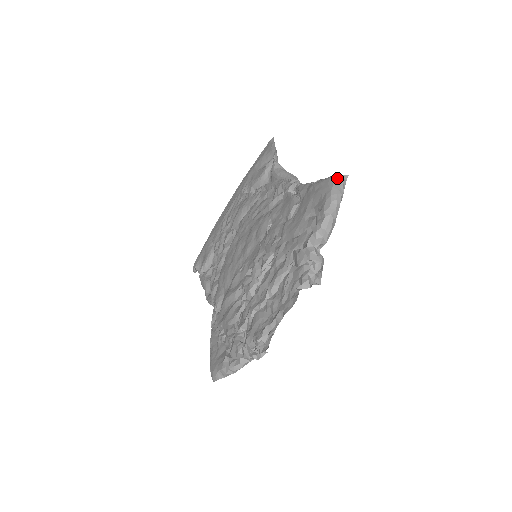
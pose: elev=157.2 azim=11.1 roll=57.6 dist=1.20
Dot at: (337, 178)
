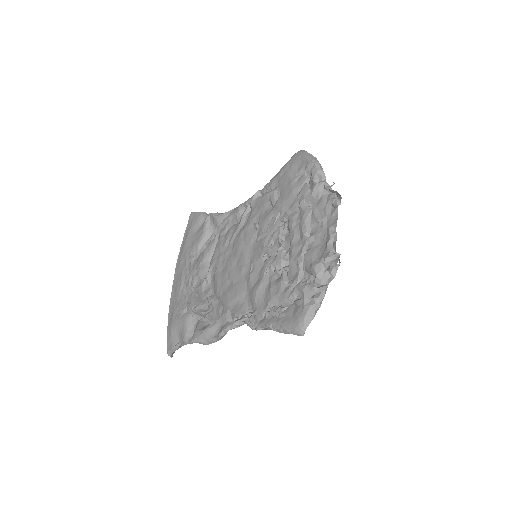
Dot at: (300, 151)
